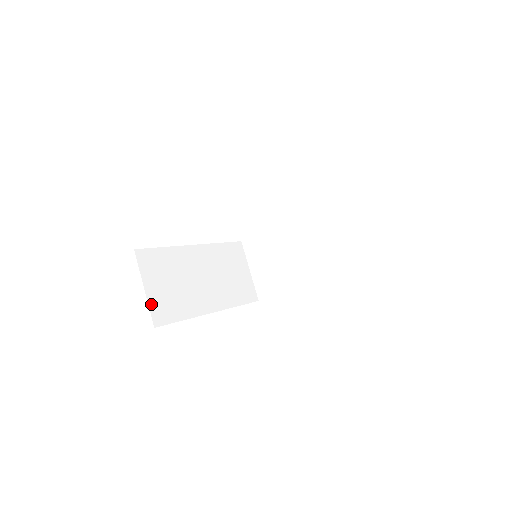
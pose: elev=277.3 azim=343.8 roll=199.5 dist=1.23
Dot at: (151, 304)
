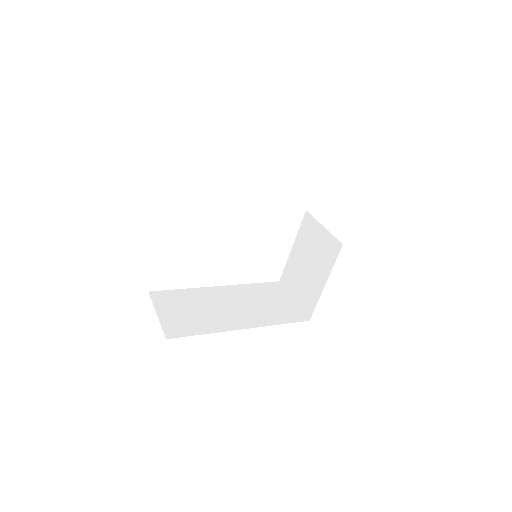
Dot at: (164, 324)
